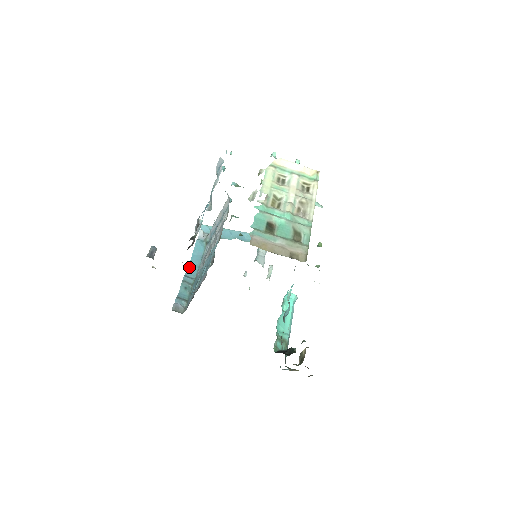
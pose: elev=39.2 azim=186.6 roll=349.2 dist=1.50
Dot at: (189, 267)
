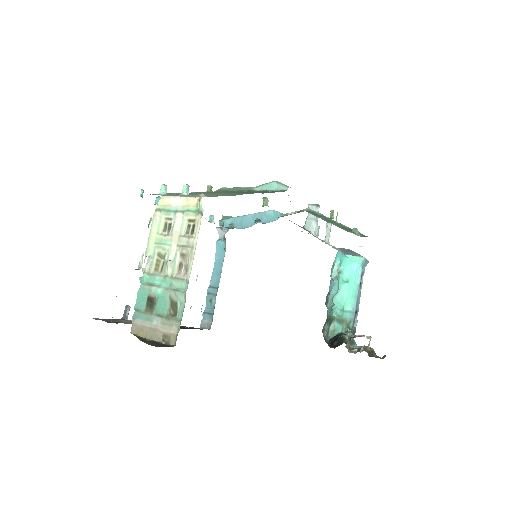
Dot at: (213, 275)
